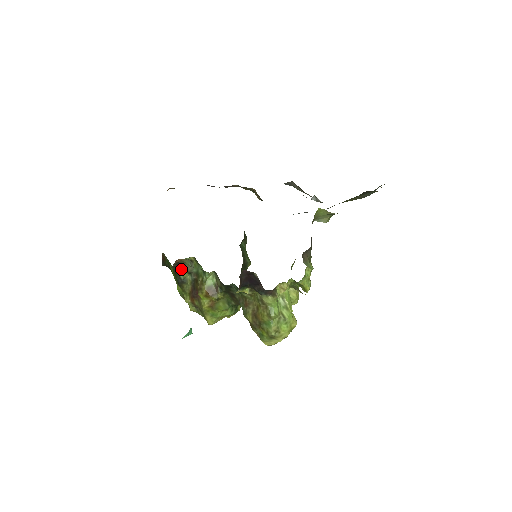
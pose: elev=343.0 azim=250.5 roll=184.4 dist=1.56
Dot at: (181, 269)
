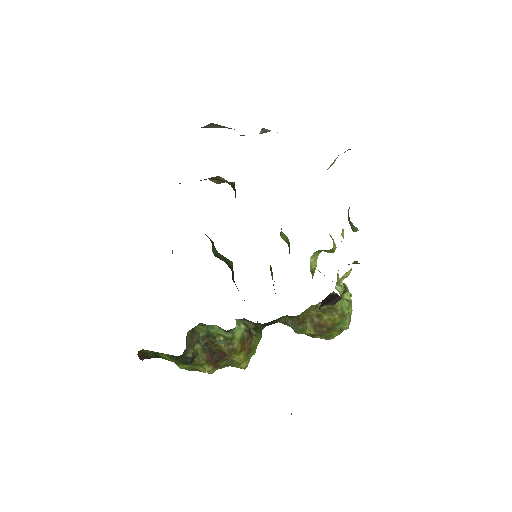
Dot at: (188, 349)
